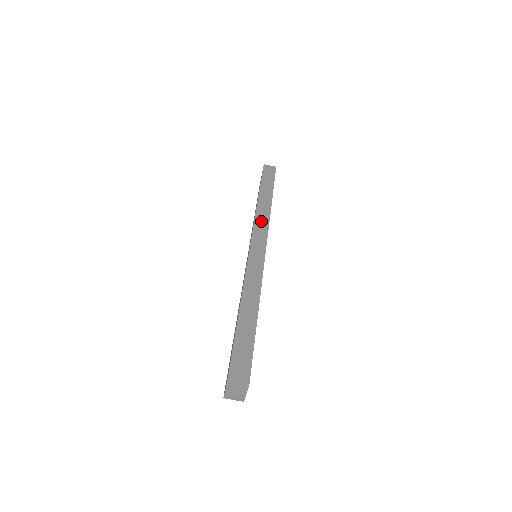
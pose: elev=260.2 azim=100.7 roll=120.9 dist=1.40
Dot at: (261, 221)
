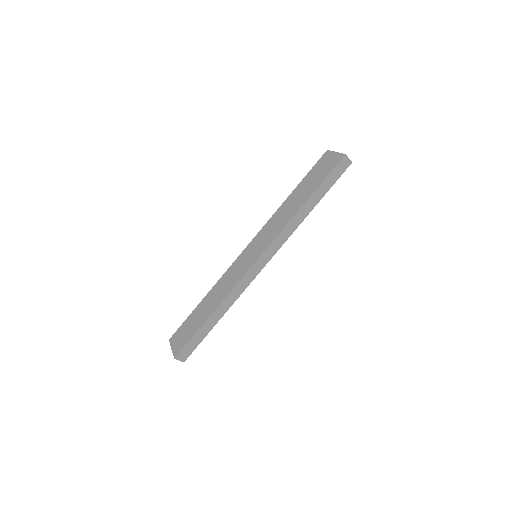
Dot at: (282, 237)
